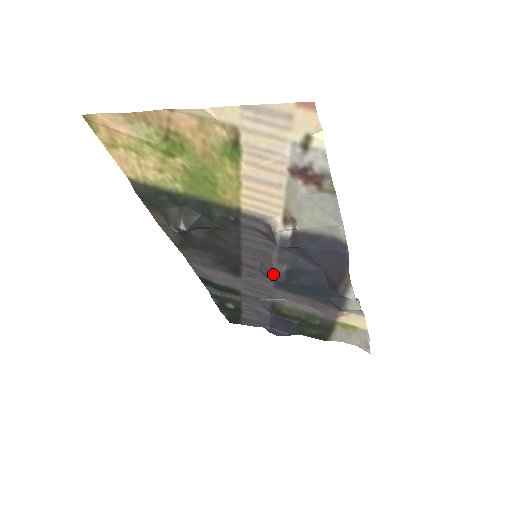
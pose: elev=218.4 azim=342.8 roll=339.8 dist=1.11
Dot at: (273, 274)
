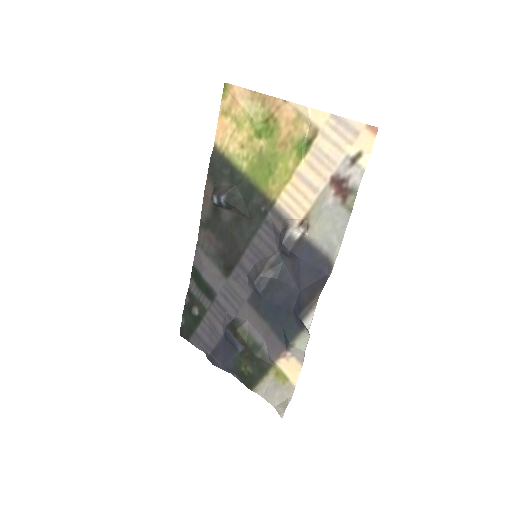
Dot at: (259, 275)
